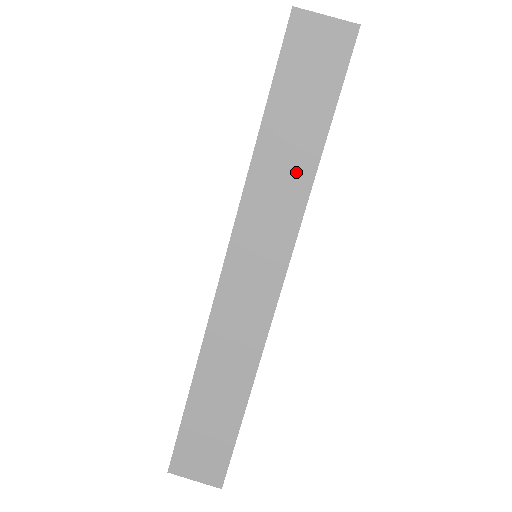
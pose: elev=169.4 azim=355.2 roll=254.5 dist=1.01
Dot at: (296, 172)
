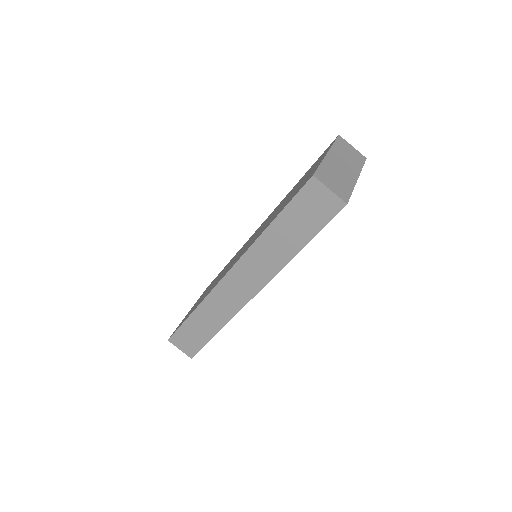
Dot at: (281, 254)
